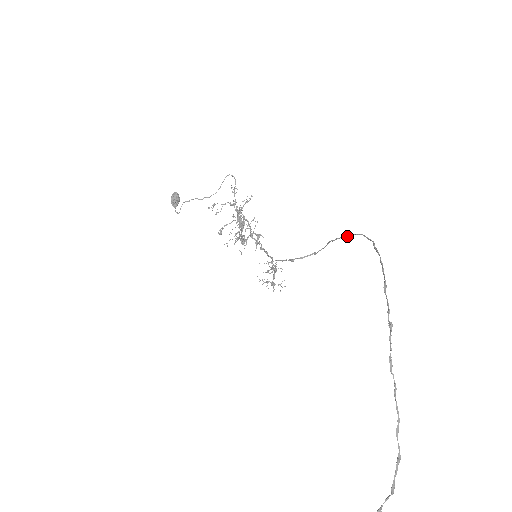
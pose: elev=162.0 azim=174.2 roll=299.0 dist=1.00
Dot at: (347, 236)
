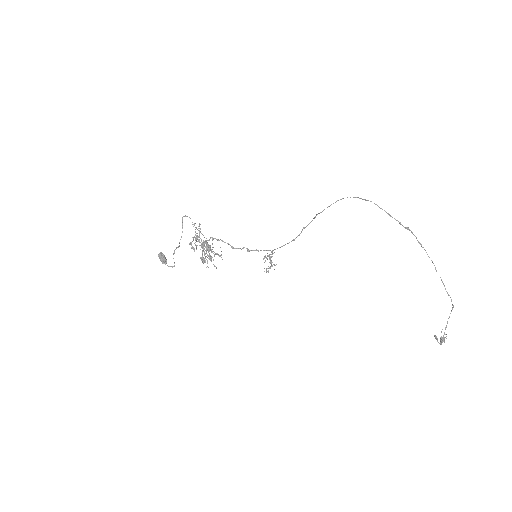
Dot at: occluded
